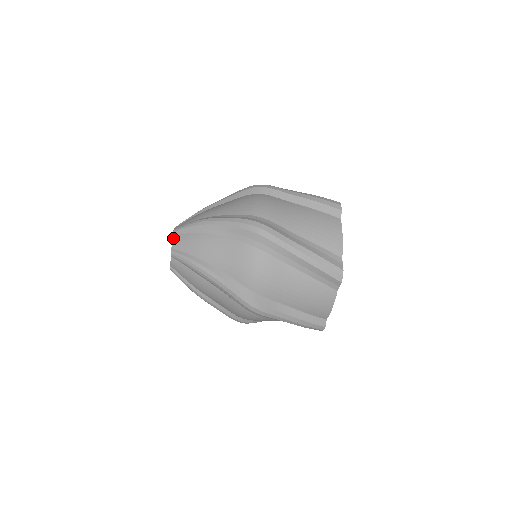
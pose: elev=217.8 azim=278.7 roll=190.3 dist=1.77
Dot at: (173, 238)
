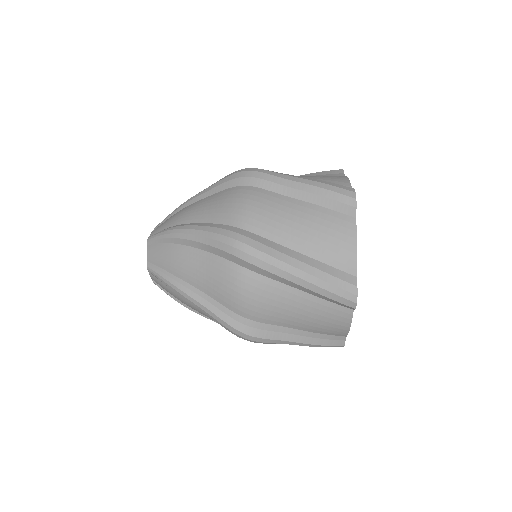
Dot at: (150, 275)
